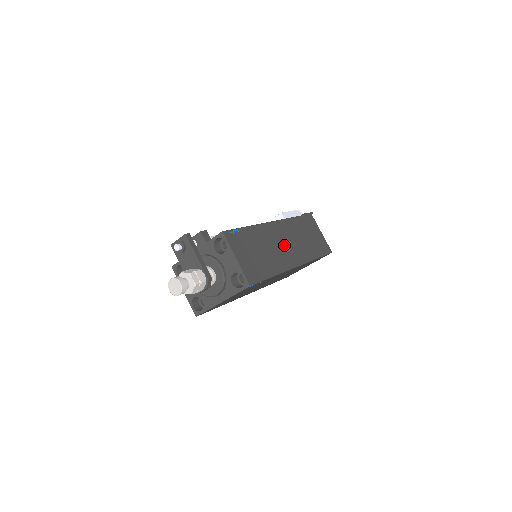
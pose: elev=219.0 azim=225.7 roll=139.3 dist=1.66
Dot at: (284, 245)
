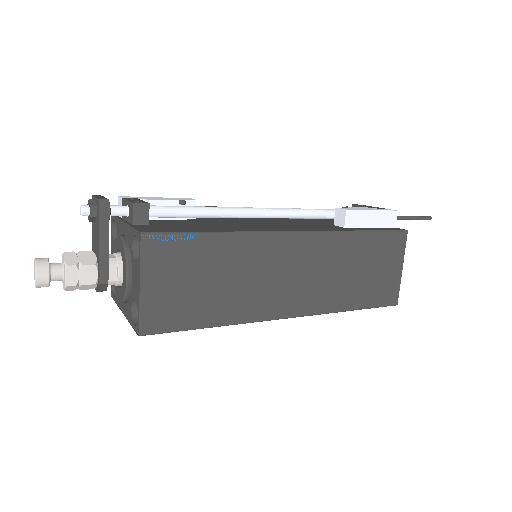
Dot at: (286, 278)
